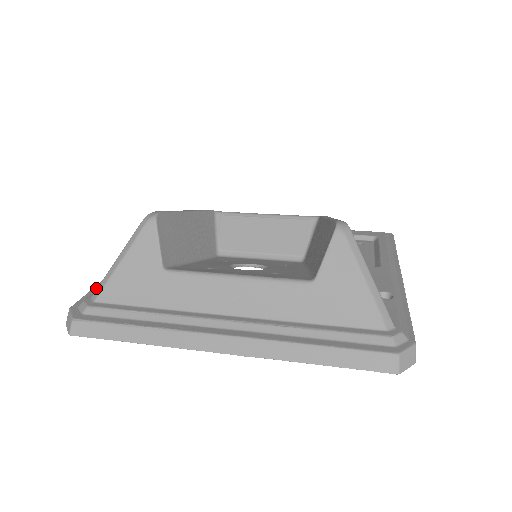
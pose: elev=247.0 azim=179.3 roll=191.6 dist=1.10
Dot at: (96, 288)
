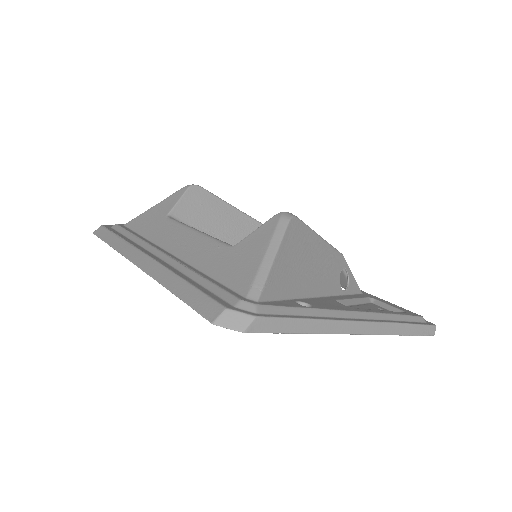
Dot at: occluded
